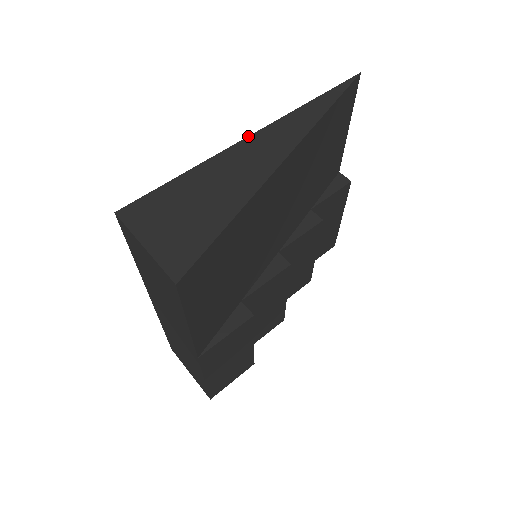
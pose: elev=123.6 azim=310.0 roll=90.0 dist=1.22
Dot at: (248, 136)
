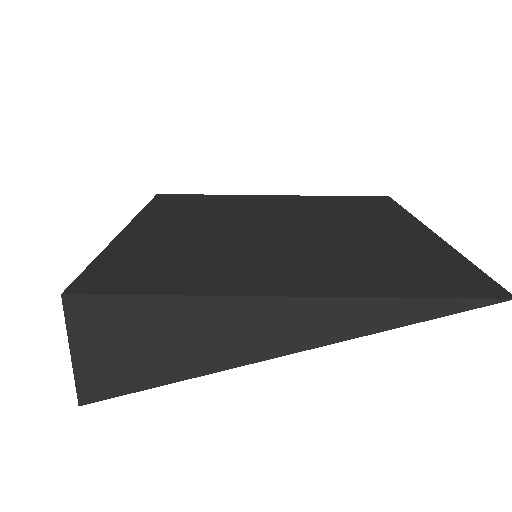
Dot at: (280, 296)
